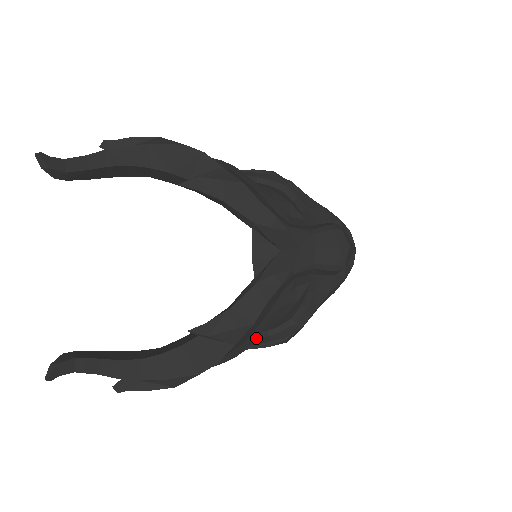
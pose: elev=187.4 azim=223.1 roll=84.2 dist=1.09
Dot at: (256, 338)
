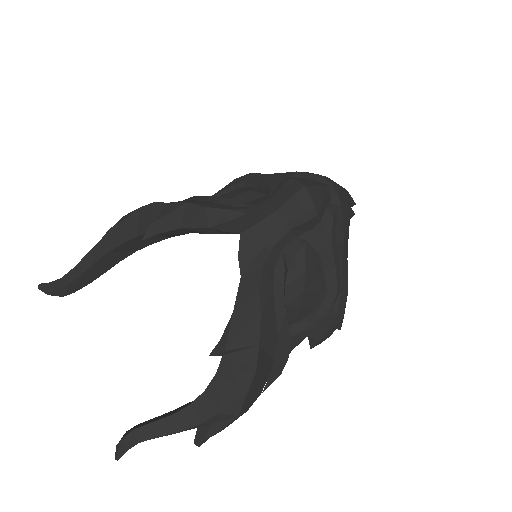
Dot at: (288, 329)
